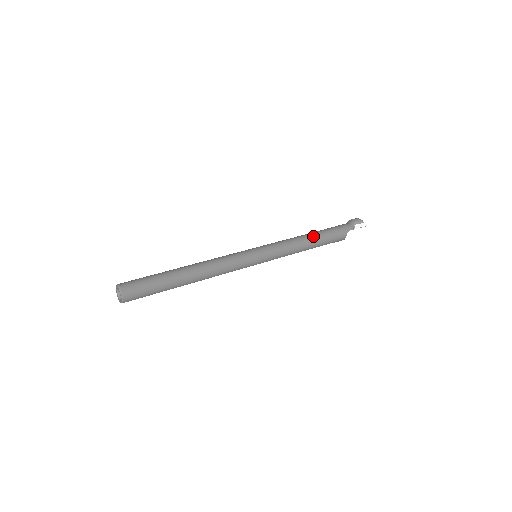
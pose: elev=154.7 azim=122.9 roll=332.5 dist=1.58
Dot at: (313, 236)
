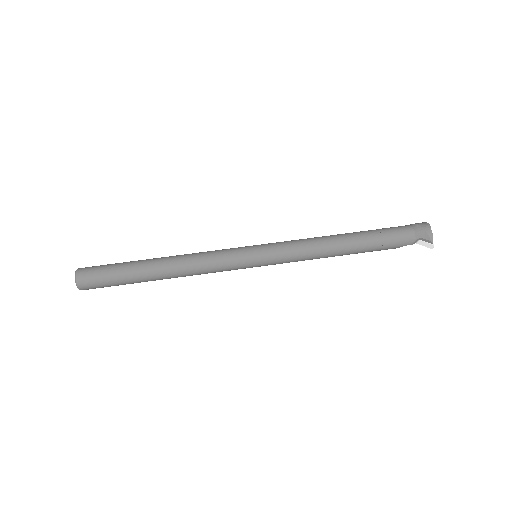
Dot at: (345, 249)
